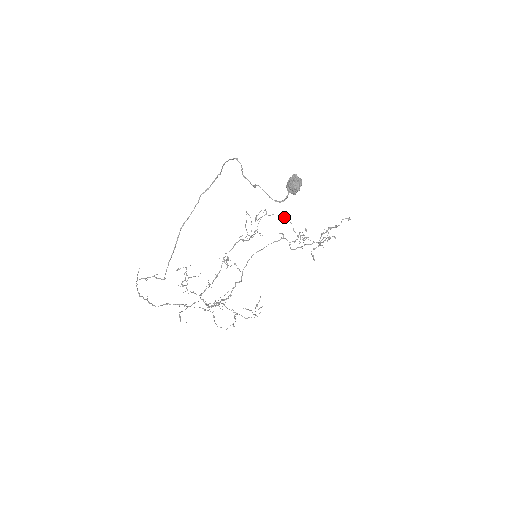
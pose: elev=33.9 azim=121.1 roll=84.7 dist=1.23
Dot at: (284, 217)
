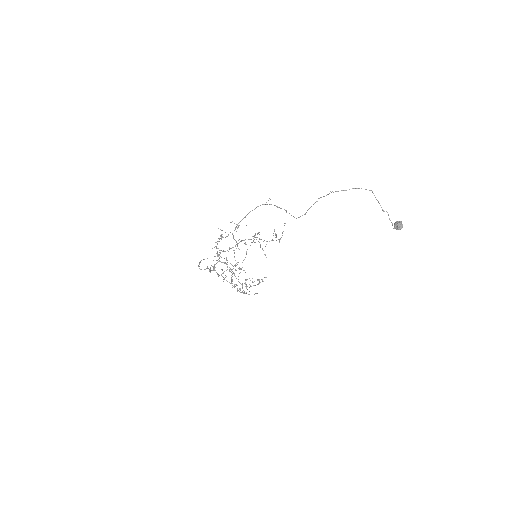
Dot at: occluded
